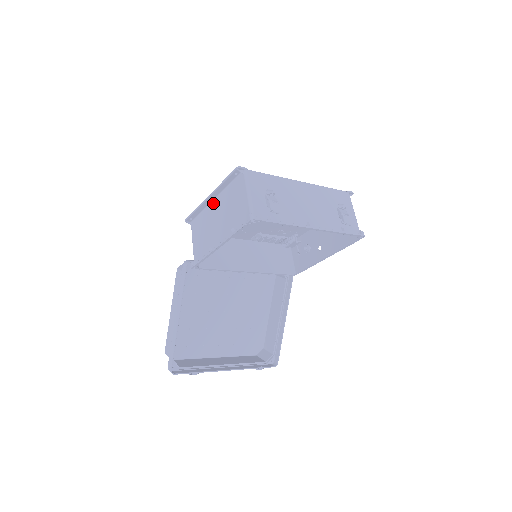
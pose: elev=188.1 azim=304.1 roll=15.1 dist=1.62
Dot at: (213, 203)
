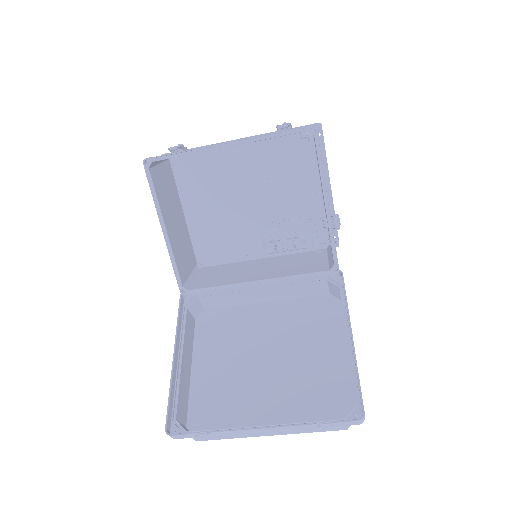
Dot at: (182, 218)
